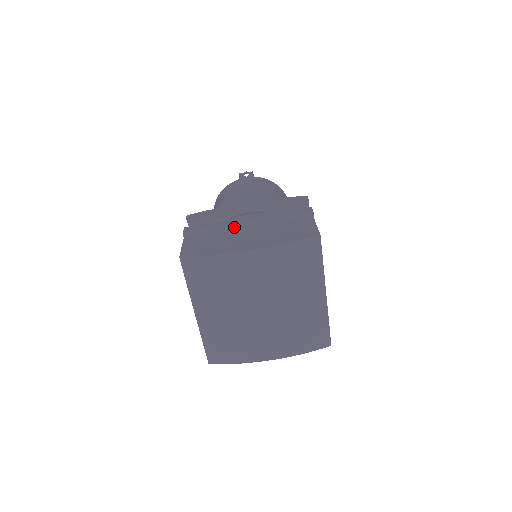
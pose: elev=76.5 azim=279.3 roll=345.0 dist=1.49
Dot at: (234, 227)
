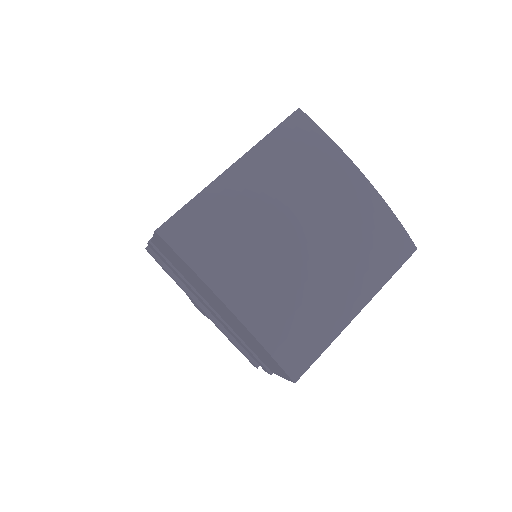
Dot at: occluded
